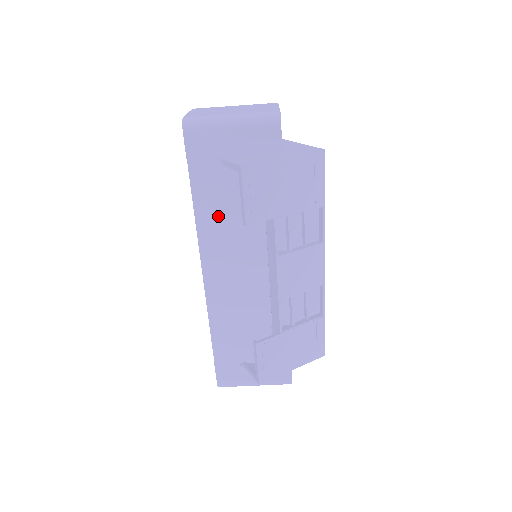
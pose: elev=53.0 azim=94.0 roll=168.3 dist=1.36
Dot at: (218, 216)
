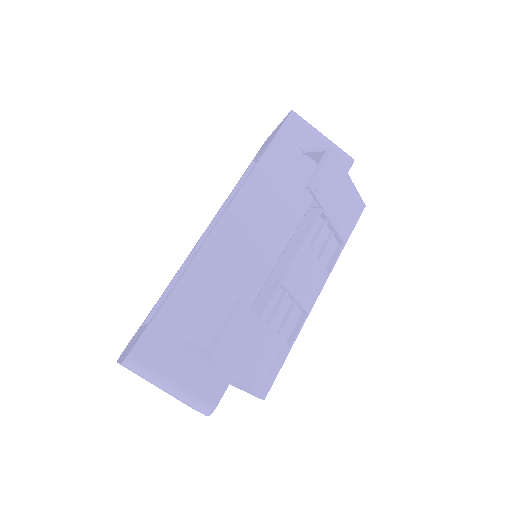
Dot at: (271, 183)
